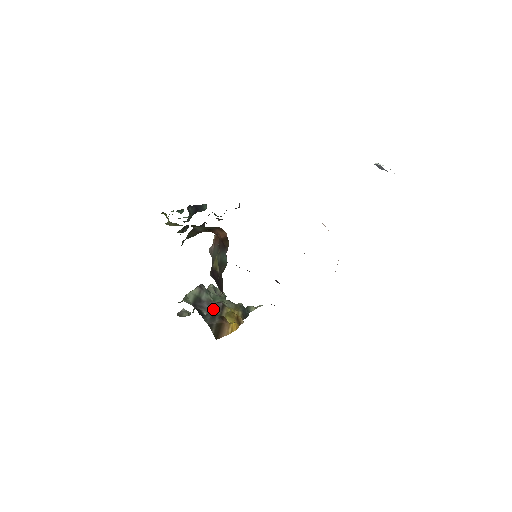
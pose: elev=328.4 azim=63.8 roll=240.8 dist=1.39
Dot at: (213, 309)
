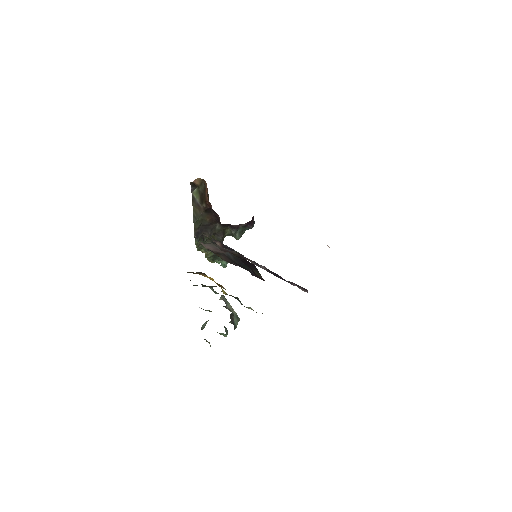
Dot at: occluded
